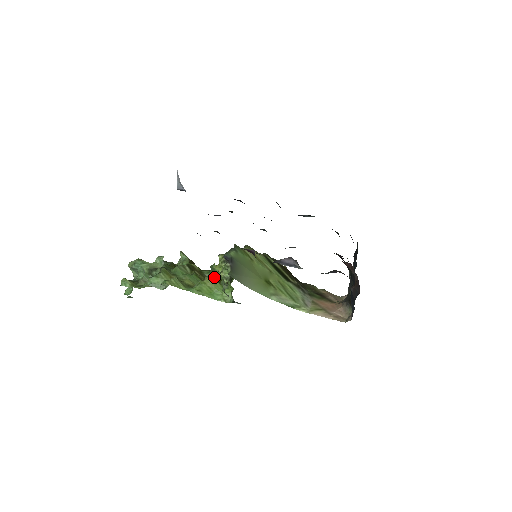
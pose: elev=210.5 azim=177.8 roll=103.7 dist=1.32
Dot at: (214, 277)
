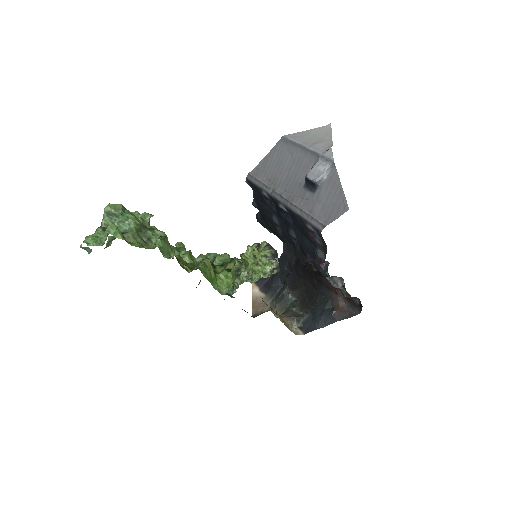
Dot at: occluded
